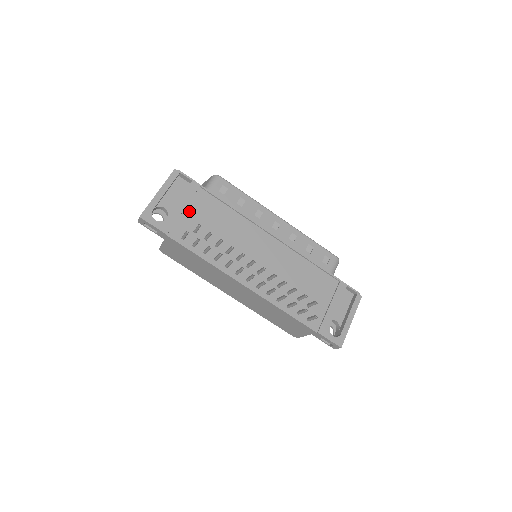
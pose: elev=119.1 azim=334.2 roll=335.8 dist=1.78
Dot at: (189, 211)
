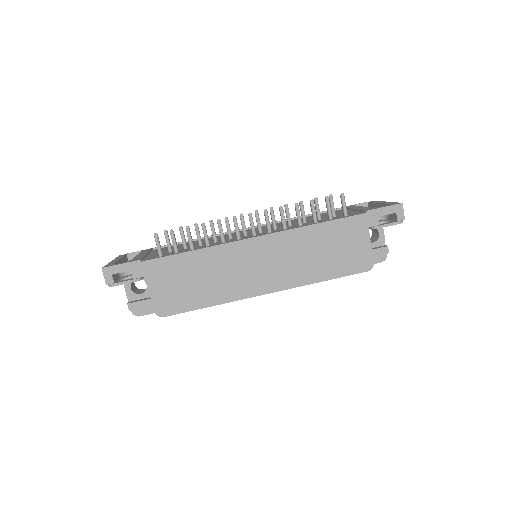
Dot at: occluded
